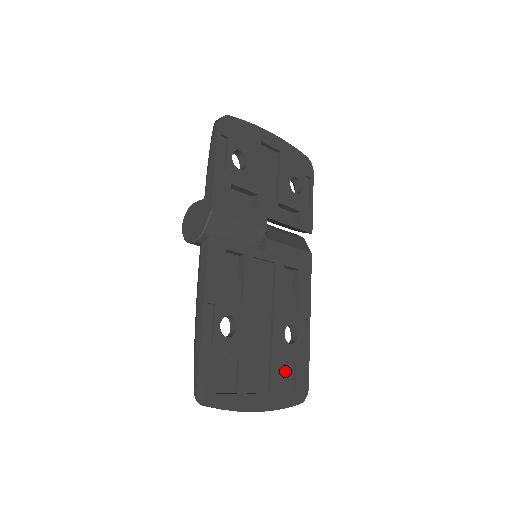
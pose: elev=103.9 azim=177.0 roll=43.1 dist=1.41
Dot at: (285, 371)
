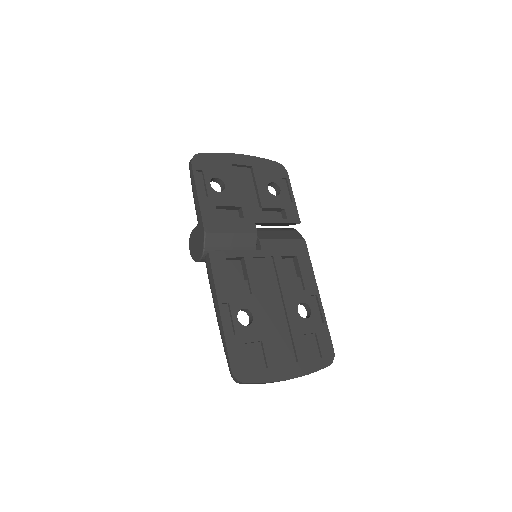
Dot at: (308, 342)
